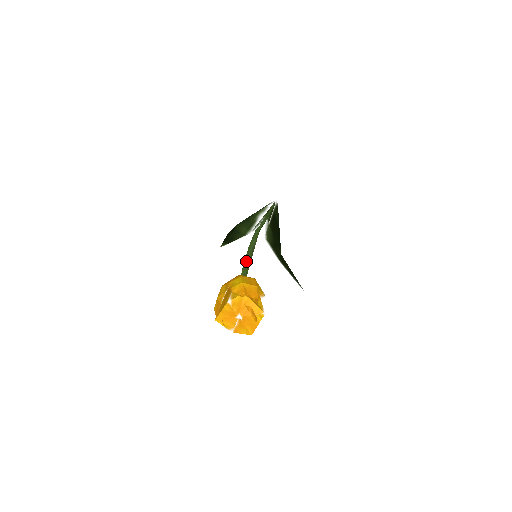
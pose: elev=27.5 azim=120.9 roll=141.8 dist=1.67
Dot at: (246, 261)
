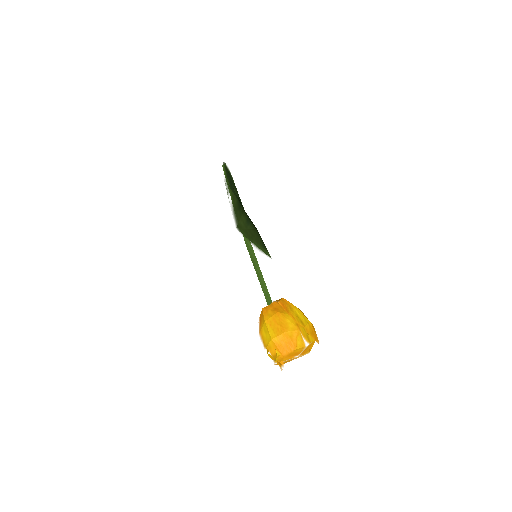
Dot at: occluded
